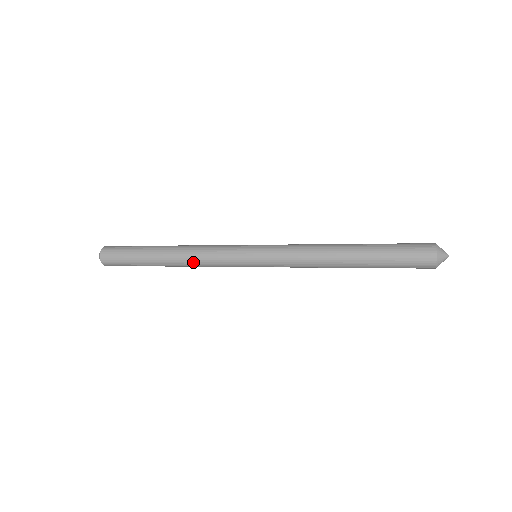
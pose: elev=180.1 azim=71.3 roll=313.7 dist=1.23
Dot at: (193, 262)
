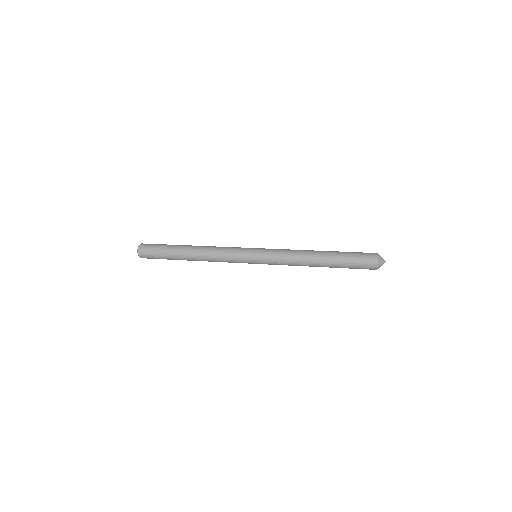
Dot at: (210, 255)
